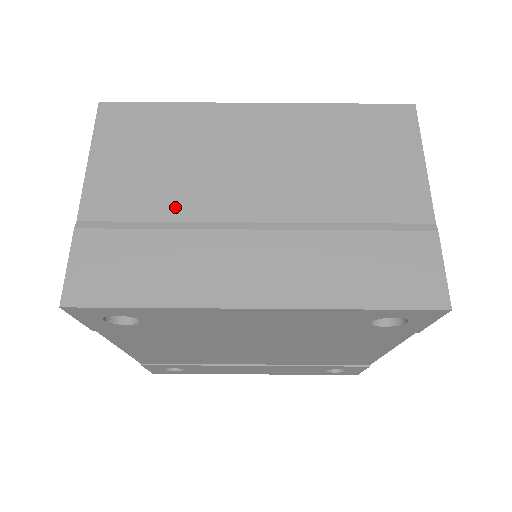
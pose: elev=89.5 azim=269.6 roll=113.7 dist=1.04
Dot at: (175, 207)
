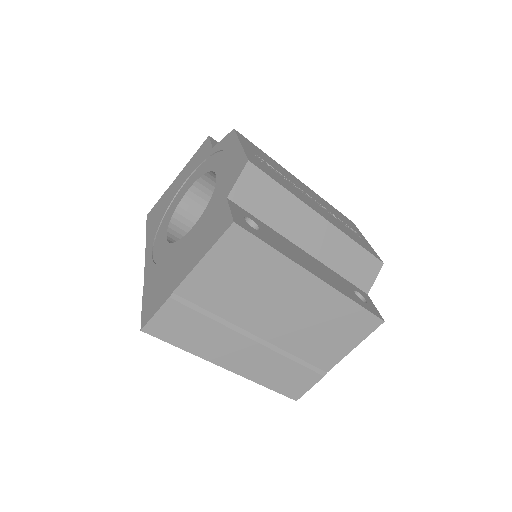
Dot at: (228, 311)
